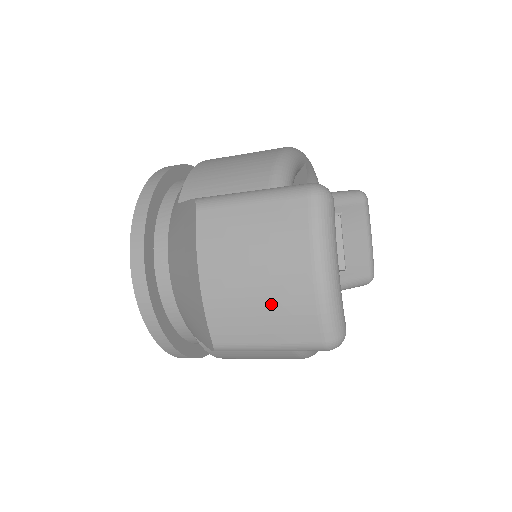
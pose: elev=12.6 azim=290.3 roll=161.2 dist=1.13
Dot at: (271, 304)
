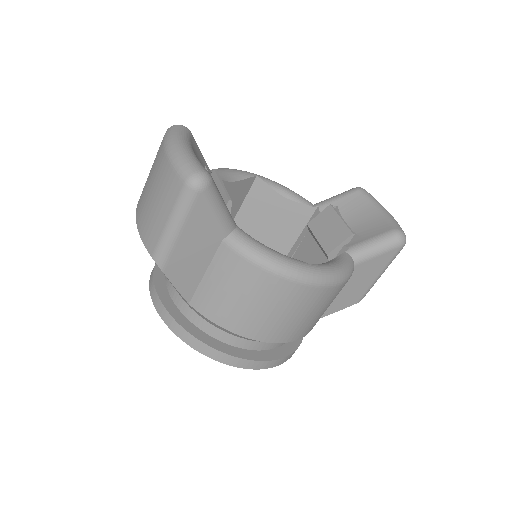
Dot at: (158, 193)
